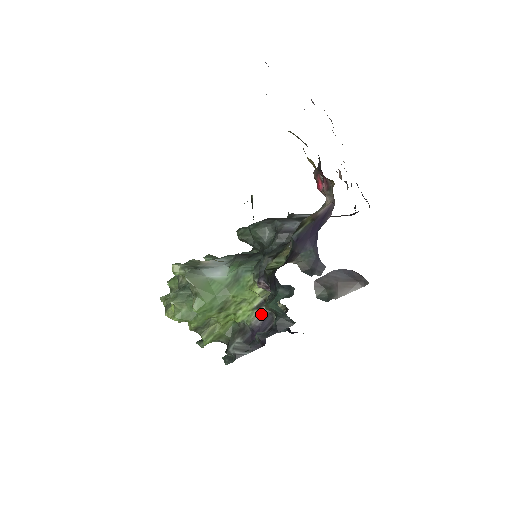
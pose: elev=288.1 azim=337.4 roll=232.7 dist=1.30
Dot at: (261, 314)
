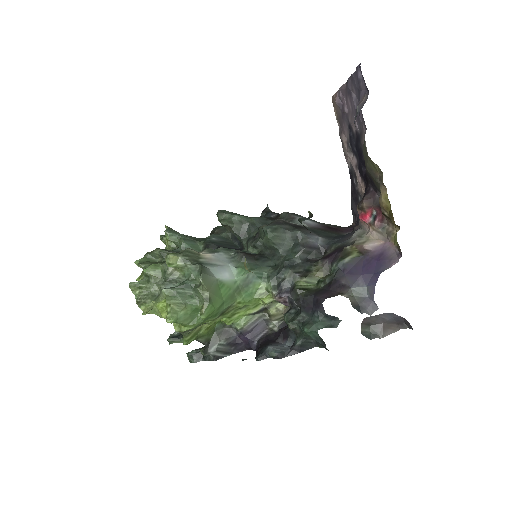
Dot at: (255, 320)
